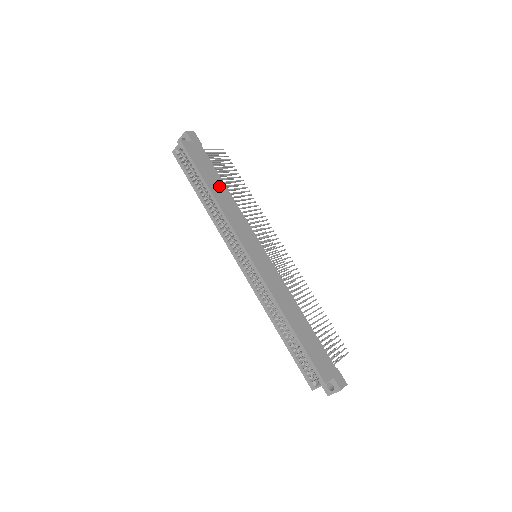
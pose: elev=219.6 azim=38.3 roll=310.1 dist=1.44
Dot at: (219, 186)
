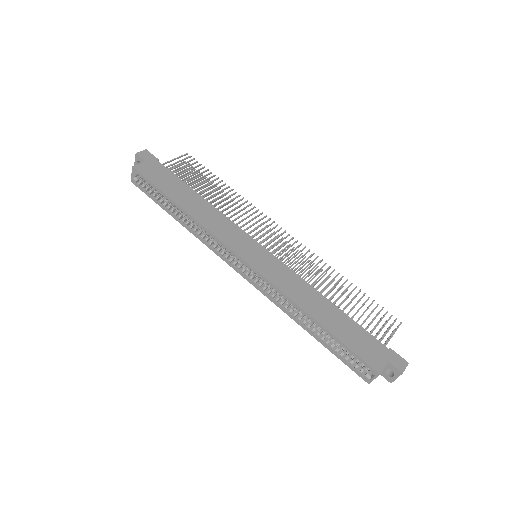
Dot at: (189, 197)
